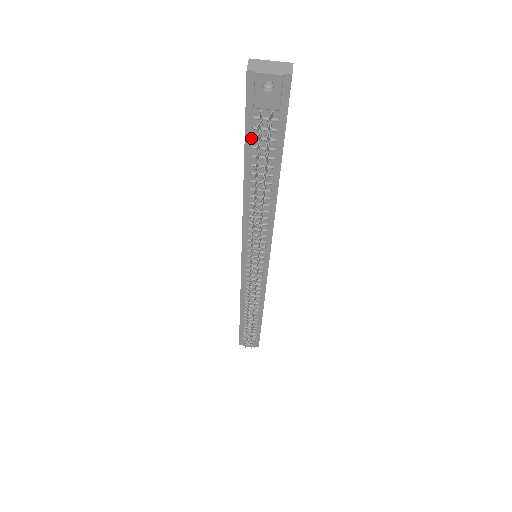
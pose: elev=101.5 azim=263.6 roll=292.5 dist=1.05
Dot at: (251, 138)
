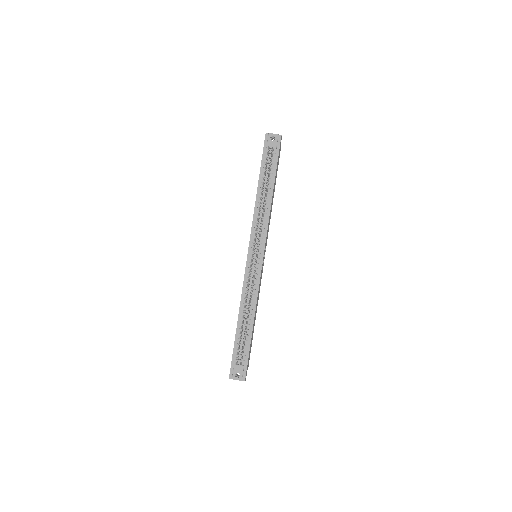
Dot at: (264, 163)
